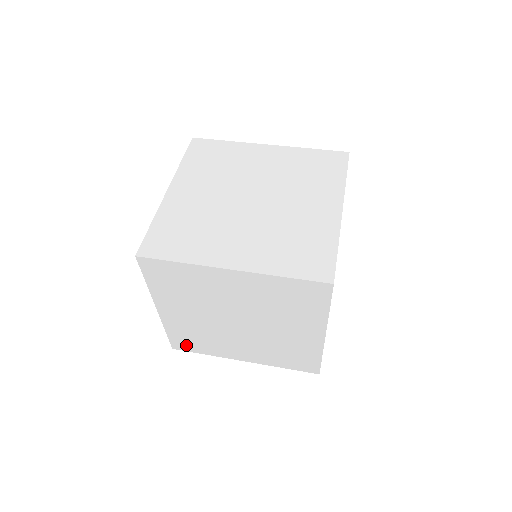
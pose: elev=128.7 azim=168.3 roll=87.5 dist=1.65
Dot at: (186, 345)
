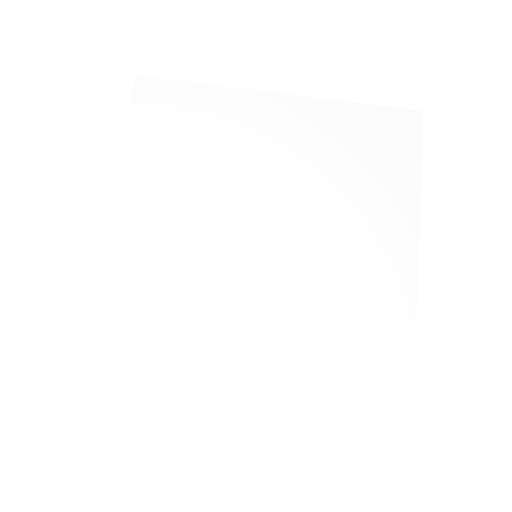
Dot at: (138, 358)
